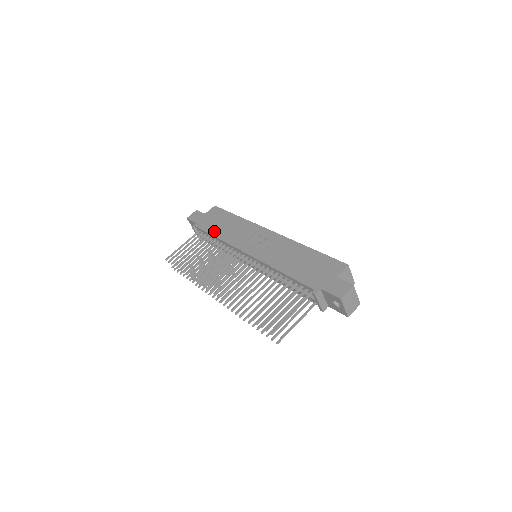
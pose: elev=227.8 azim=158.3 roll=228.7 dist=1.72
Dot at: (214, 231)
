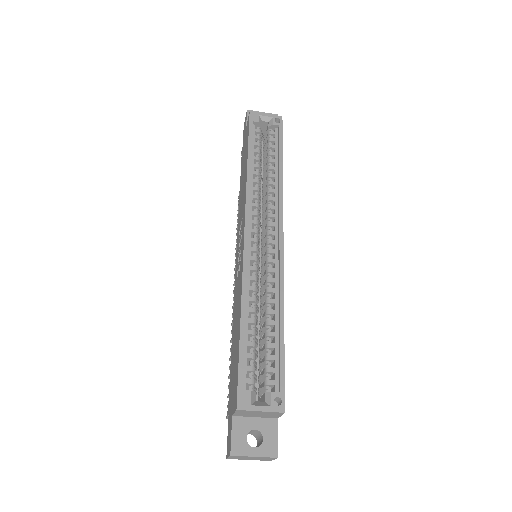
Dot at: (240, 181)
